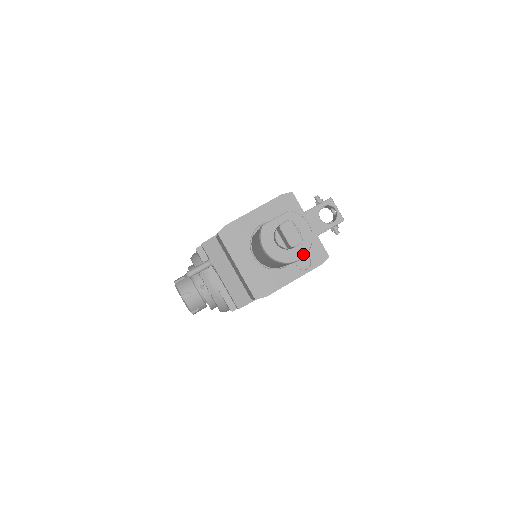
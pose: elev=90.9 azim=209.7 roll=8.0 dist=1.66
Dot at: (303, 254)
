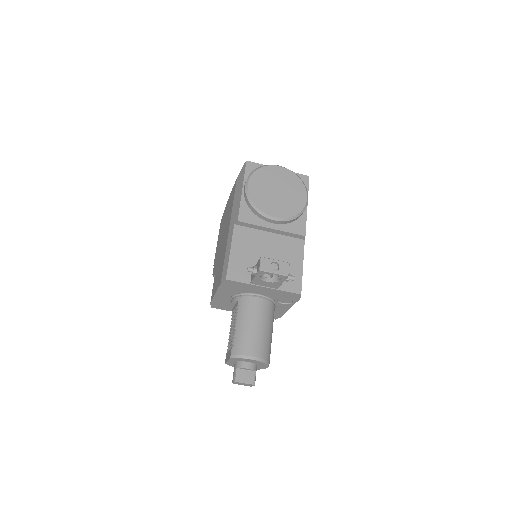
Dot at: (267, 366)
